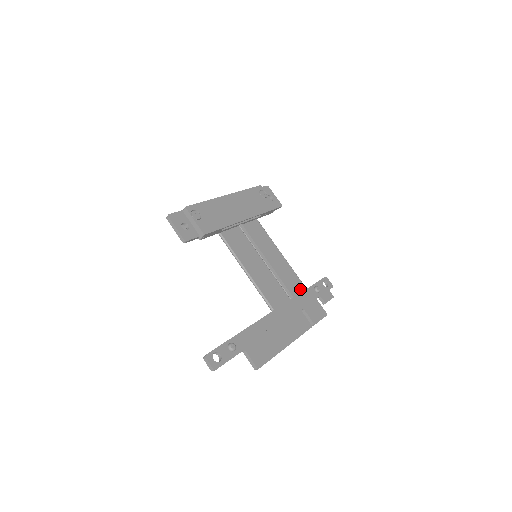
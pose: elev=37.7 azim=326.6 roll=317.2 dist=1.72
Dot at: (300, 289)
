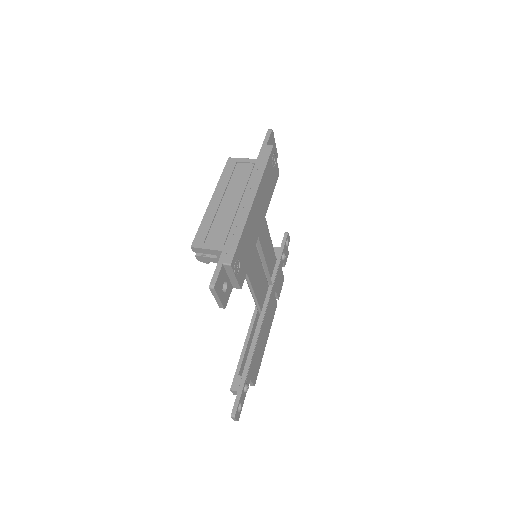
Dot at: (274, 265)
